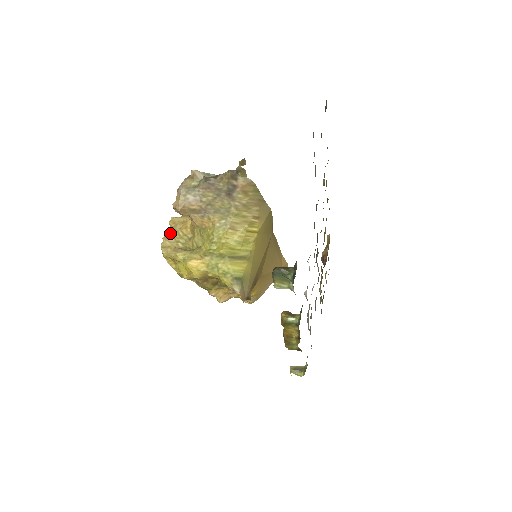
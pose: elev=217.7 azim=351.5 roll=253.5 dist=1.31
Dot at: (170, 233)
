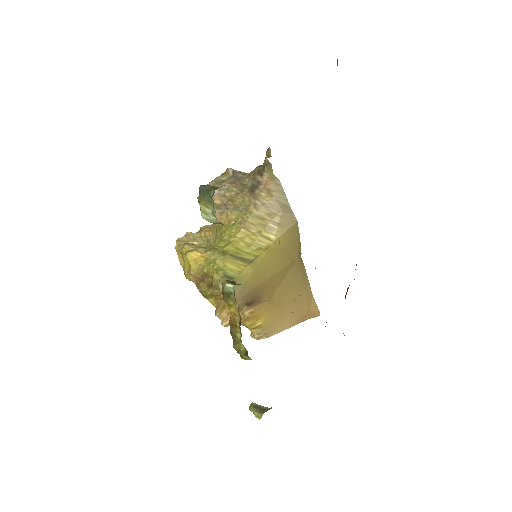
Dot at: occluded
